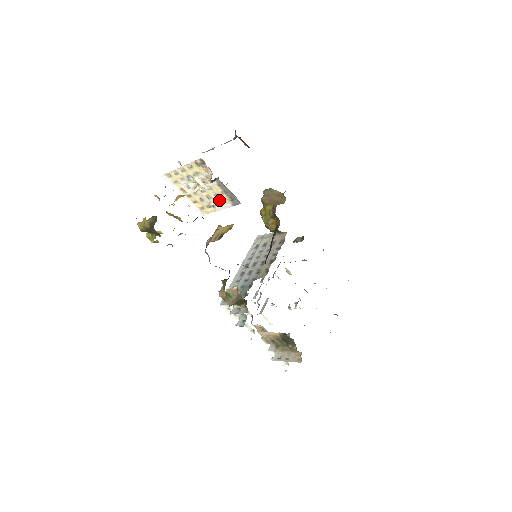
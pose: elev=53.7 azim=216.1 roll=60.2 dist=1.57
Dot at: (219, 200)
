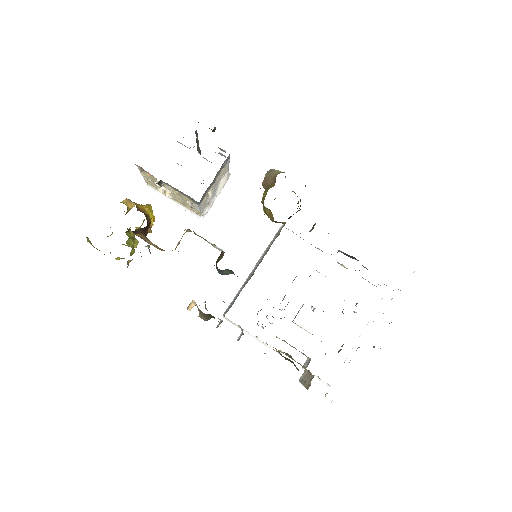
Dot at: (188, 201)
